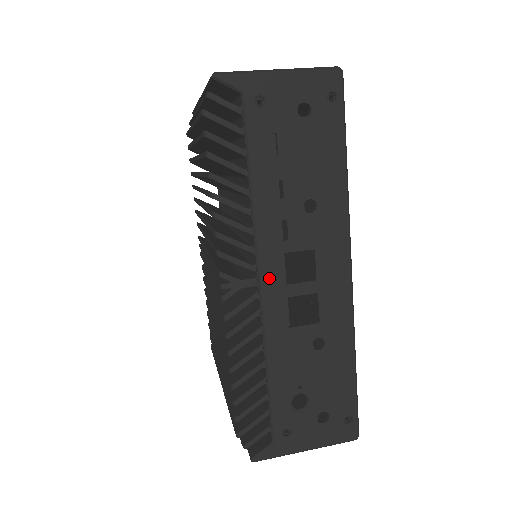
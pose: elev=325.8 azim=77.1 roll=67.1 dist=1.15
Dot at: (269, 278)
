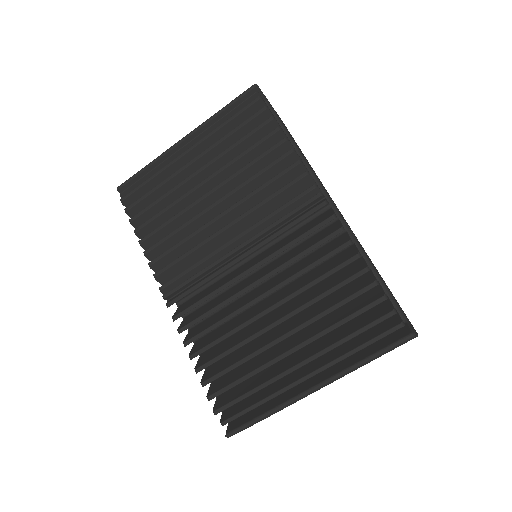
Dot at: (331, 200)
